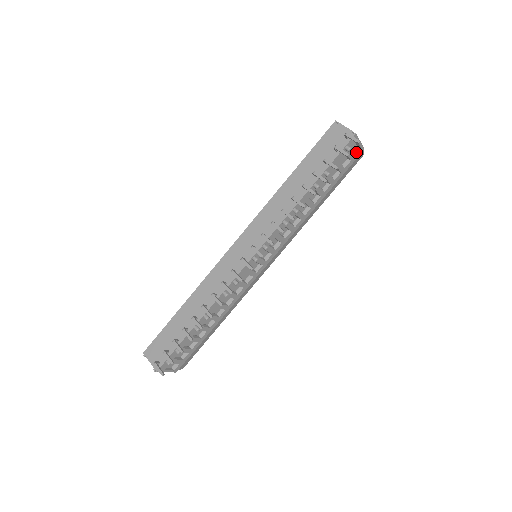
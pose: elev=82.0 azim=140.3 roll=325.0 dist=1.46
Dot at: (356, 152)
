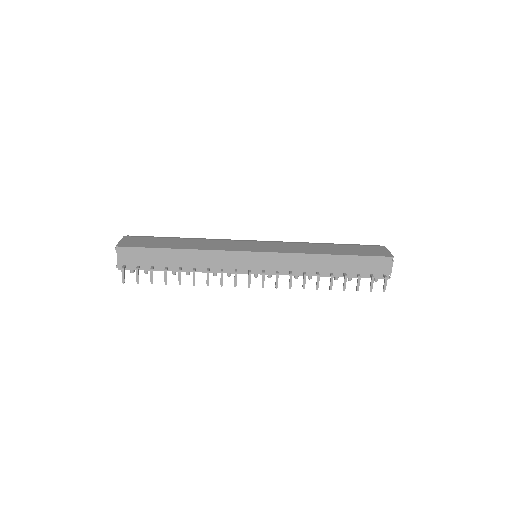
Dot at: occluded
